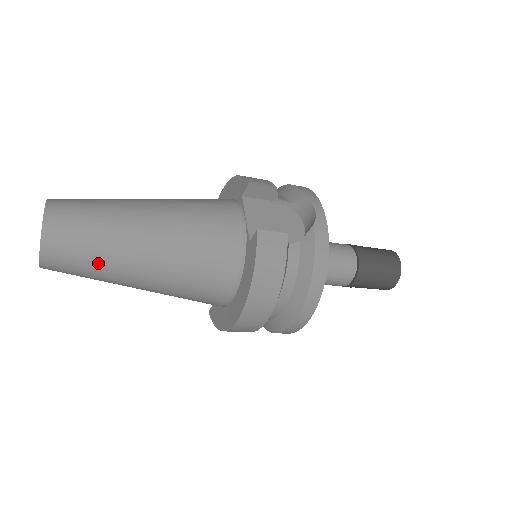
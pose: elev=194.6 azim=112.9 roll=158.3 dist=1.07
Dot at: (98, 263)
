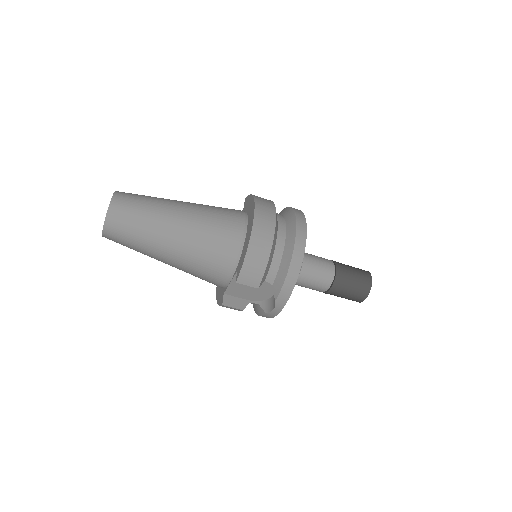
Dot at: (151, 200)
